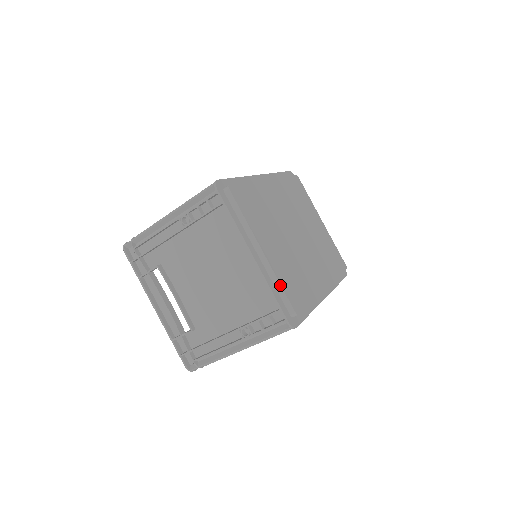
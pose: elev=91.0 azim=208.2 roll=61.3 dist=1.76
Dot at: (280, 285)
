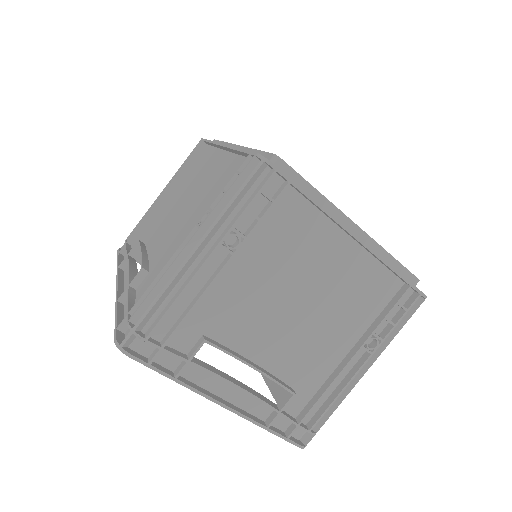
Dot at: (392, 257)
